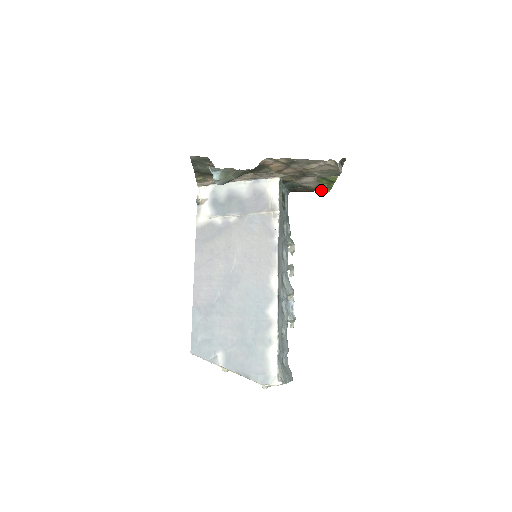
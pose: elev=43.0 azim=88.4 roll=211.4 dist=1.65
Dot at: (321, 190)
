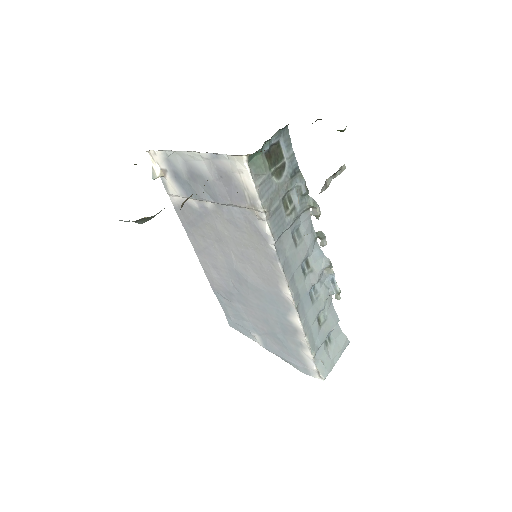
Dot at: occluded
